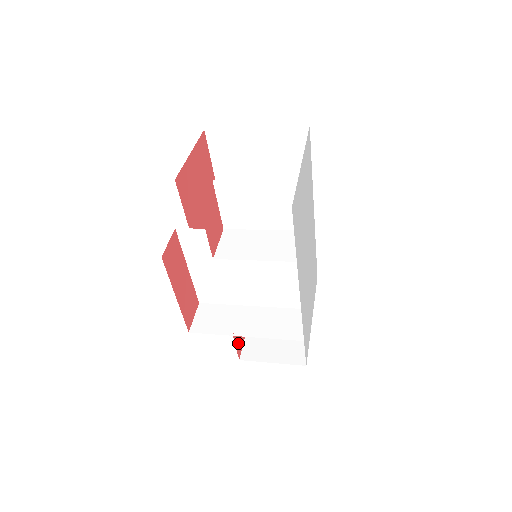
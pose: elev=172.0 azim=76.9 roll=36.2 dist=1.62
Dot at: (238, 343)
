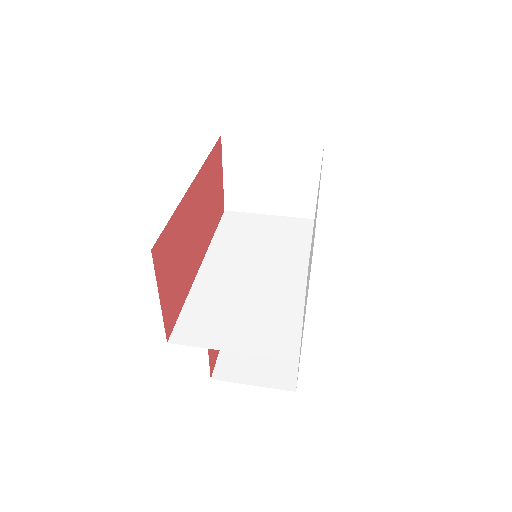
Dot at: occluded
